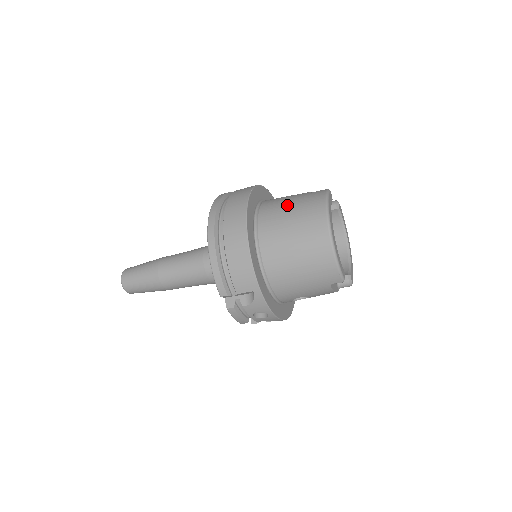
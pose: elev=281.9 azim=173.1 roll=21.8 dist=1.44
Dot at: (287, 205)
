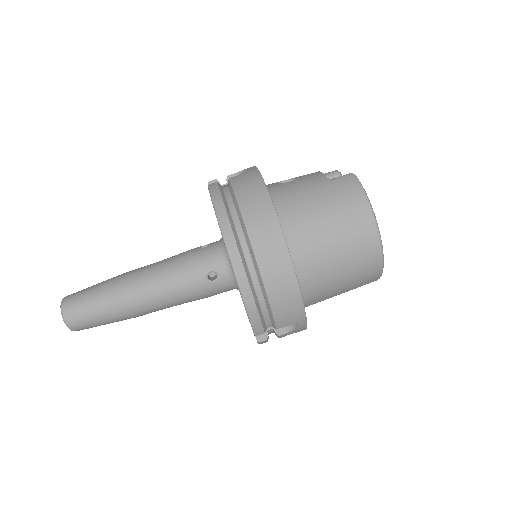
Dot at: (317, 206)
